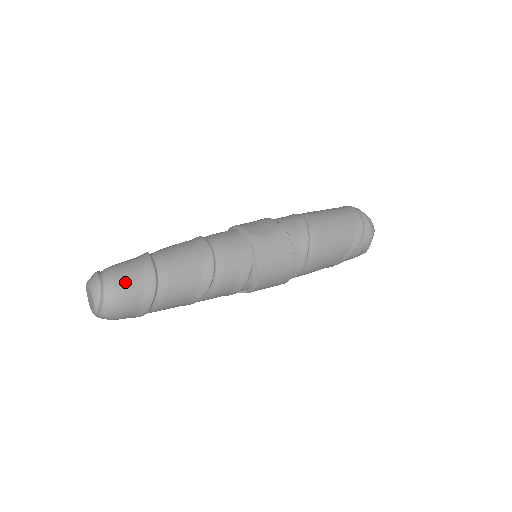
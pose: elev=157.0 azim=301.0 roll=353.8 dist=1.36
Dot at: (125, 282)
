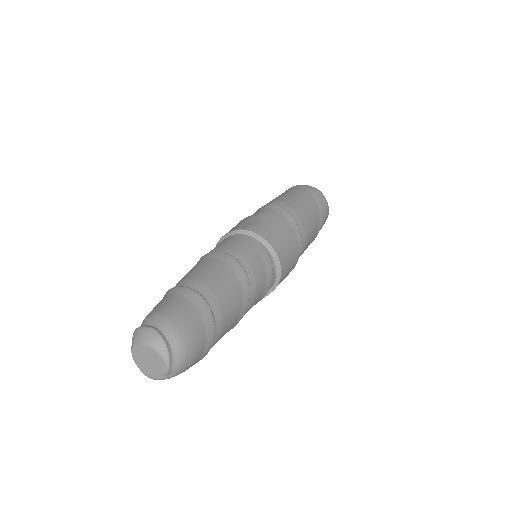
Dot at: (178, 315)
